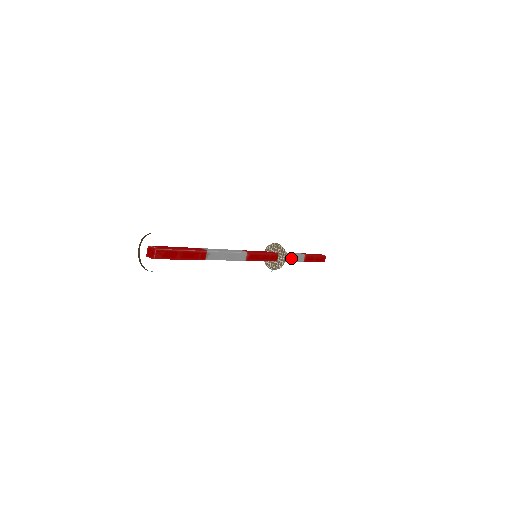
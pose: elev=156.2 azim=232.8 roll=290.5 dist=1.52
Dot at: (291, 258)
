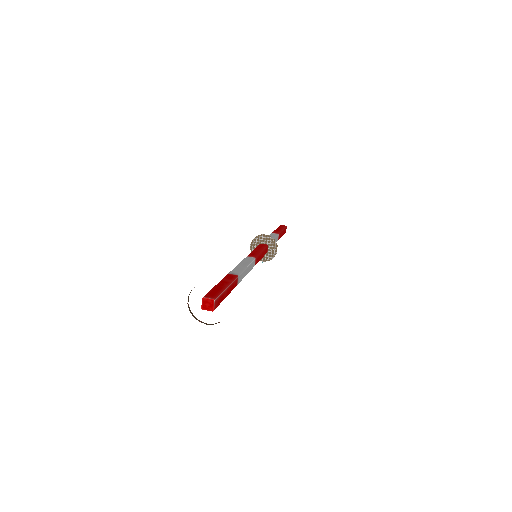
Dot at: occluded
